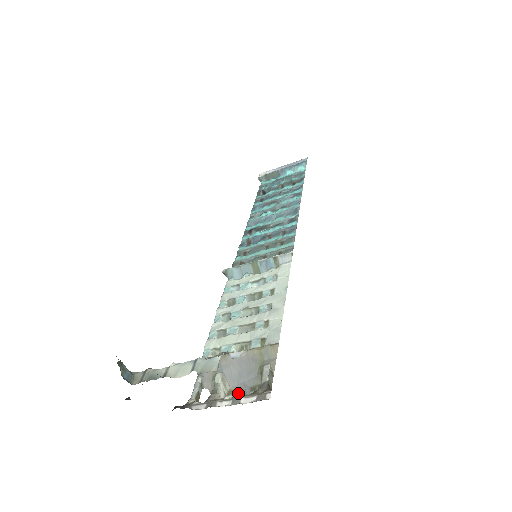
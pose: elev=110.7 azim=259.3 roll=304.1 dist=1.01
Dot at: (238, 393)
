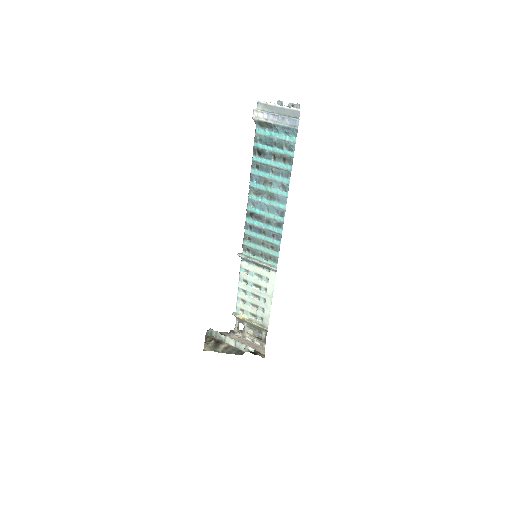
Dot at: (254, 330)
